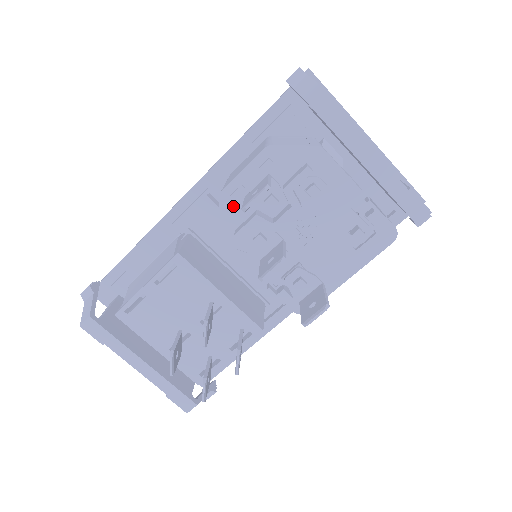
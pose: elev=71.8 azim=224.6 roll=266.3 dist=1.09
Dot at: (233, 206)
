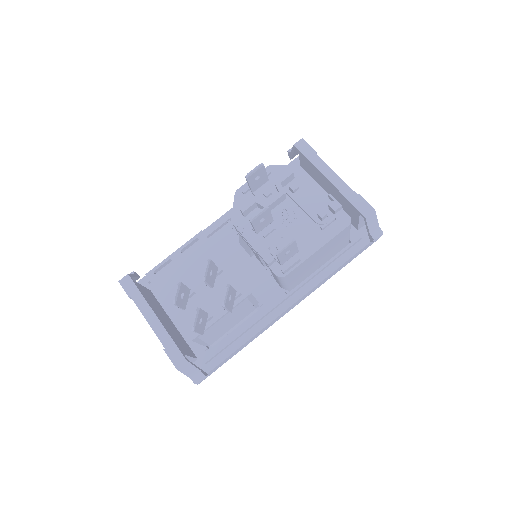
Dot at: (243, 199)
